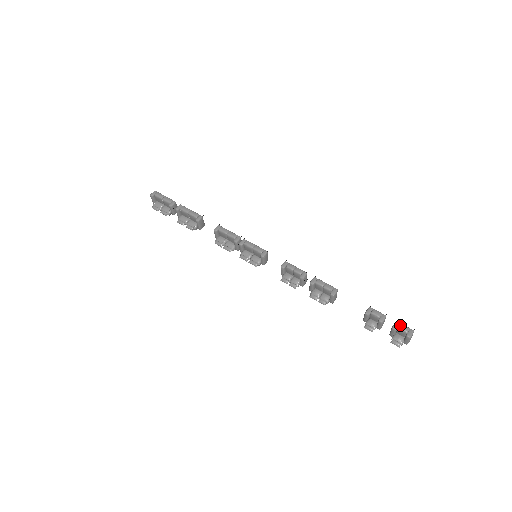
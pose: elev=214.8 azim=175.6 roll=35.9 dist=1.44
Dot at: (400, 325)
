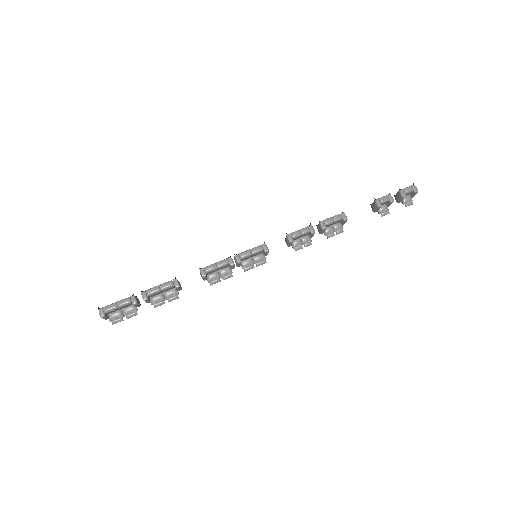
Dot at: (405, 190)
